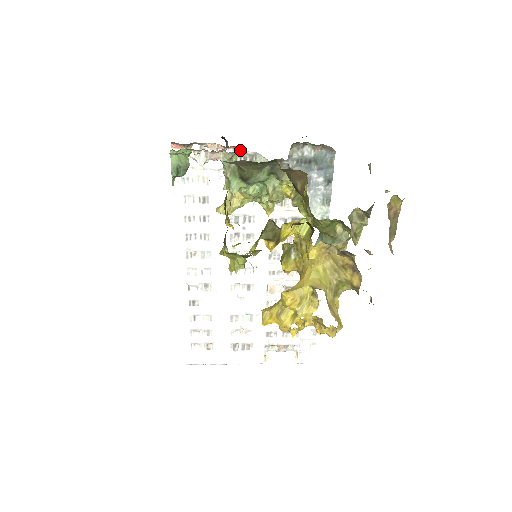
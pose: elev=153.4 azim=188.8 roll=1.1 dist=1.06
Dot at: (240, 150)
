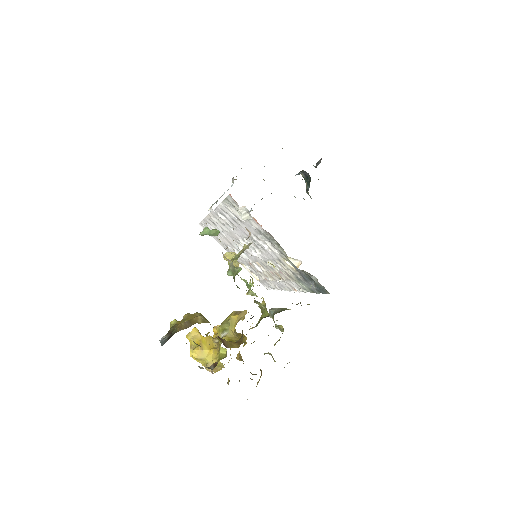
Dot at: (273, 237)
